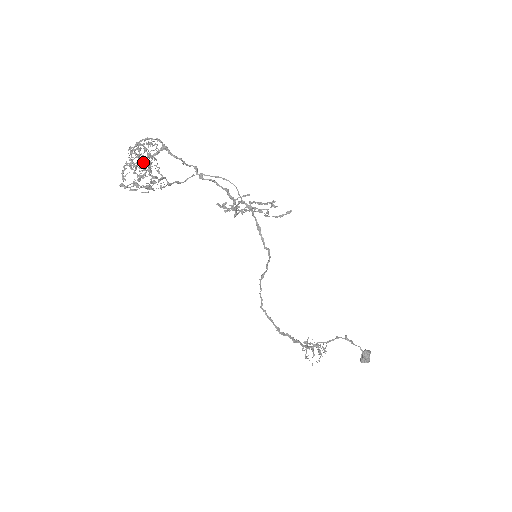
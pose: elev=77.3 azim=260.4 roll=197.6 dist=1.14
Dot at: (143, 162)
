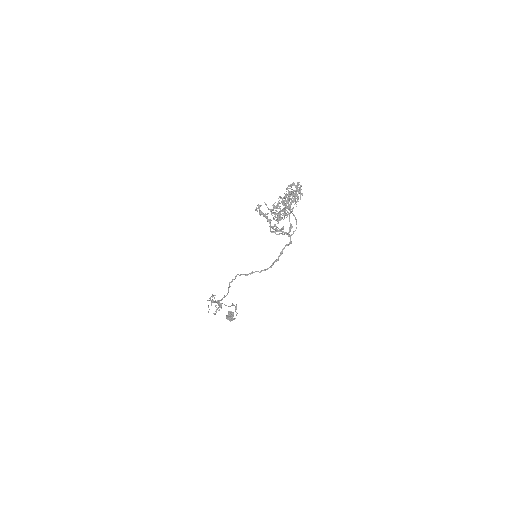
Dot at: (291, 203)
